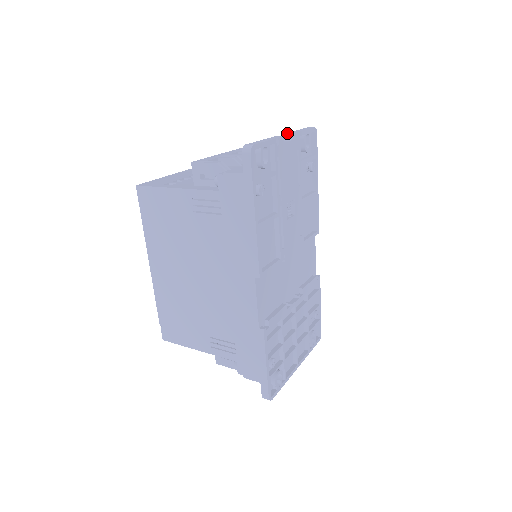
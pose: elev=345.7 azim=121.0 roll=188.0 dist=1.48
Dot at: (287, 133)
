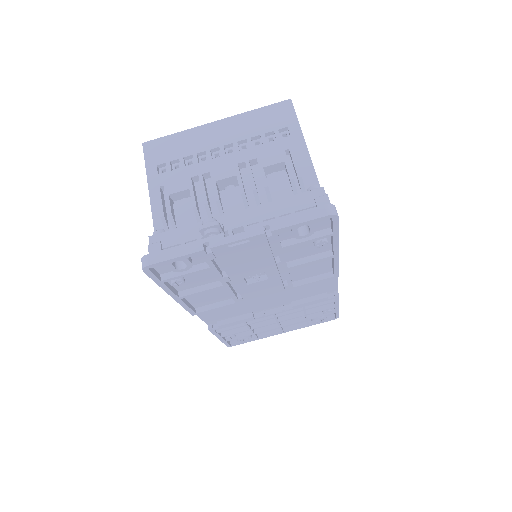
Dot at: (251, 228)
